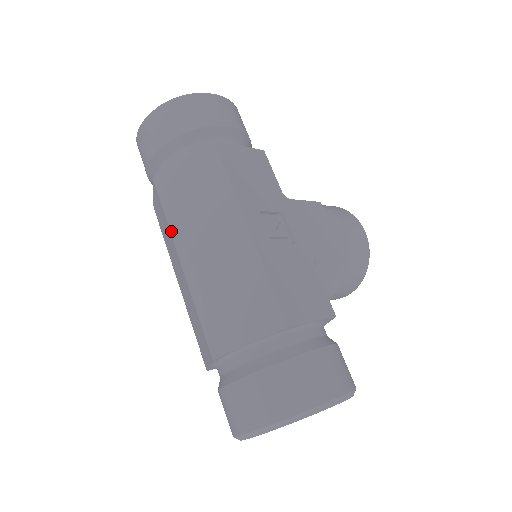
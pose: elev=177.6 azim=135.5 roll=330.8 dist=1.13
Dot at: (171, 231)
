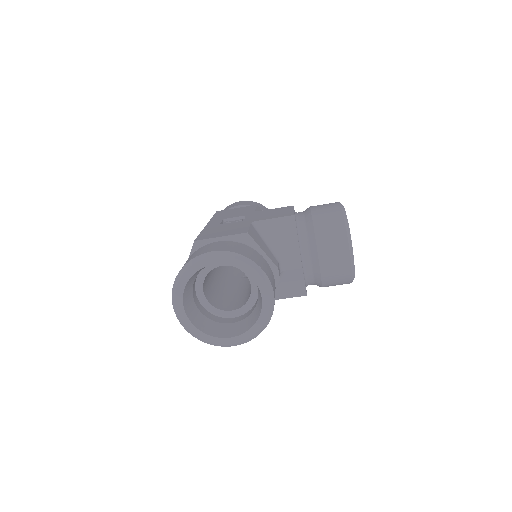
Dot at: occluded
